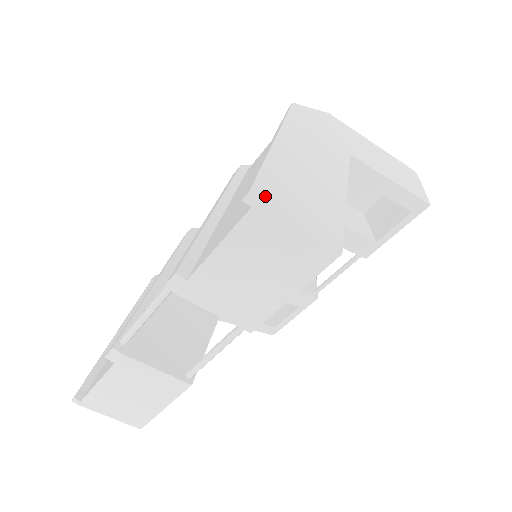
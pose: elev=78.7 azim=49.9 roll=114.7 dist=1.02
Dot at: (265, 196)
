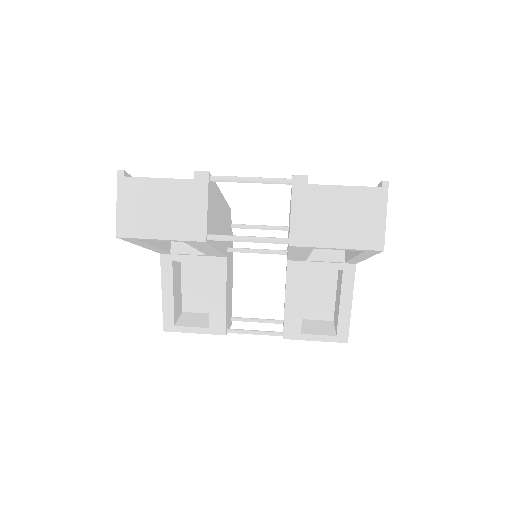
Dot at: (387, 192)
